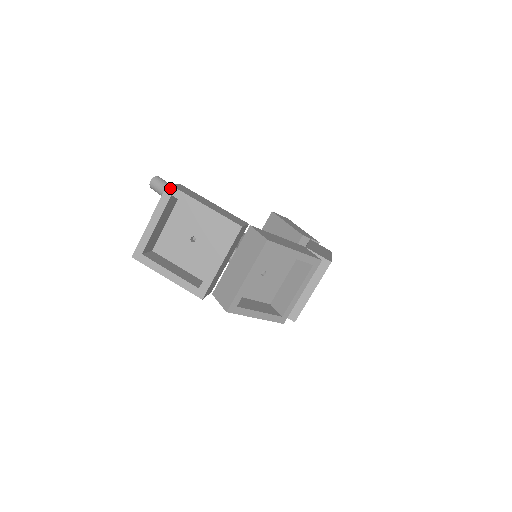
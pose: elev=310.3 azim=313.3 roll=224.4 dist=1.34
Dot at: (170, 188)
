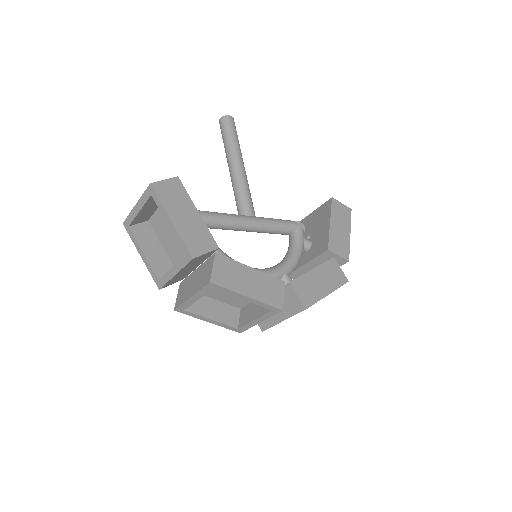
Dot at: (151, 188)
